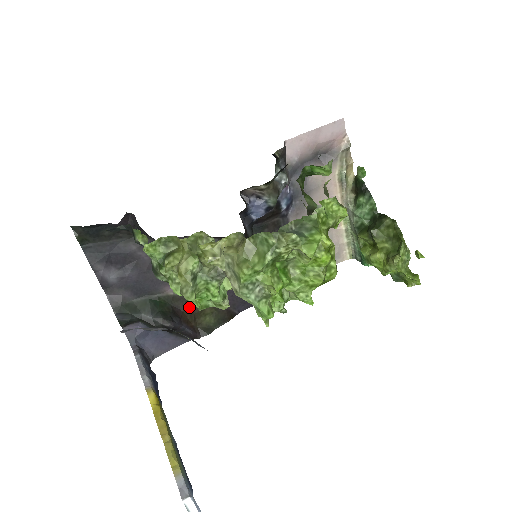
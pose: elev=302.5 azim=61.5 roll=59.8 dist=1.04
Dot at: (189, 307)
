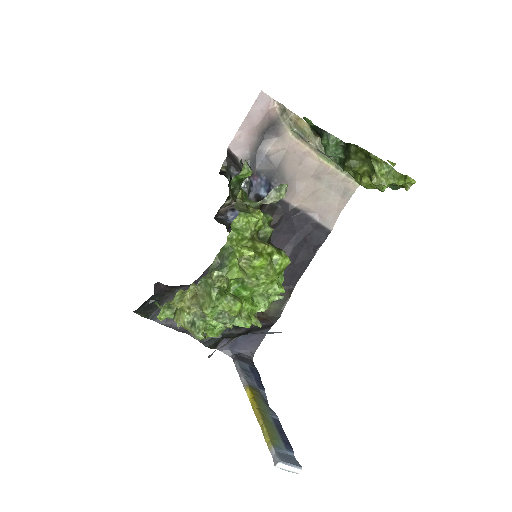
Dot at: occluded
